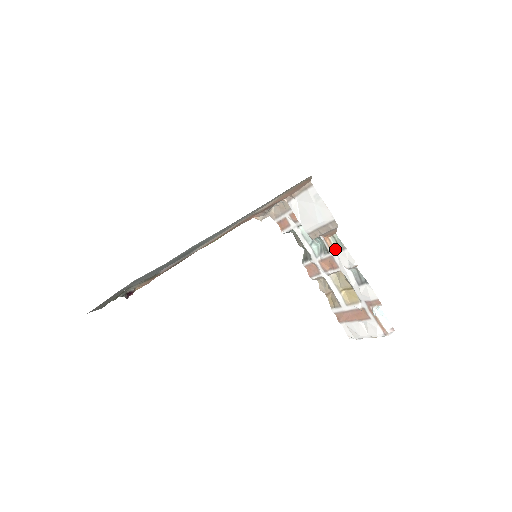
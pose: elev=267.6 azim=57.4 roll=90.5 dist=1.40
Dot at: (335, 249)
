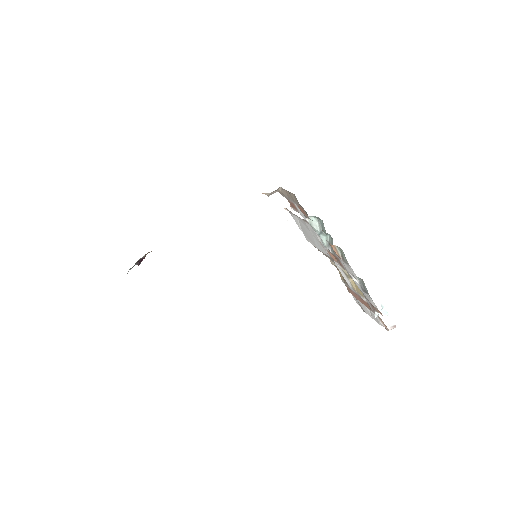
Dot at: (340, 257)
